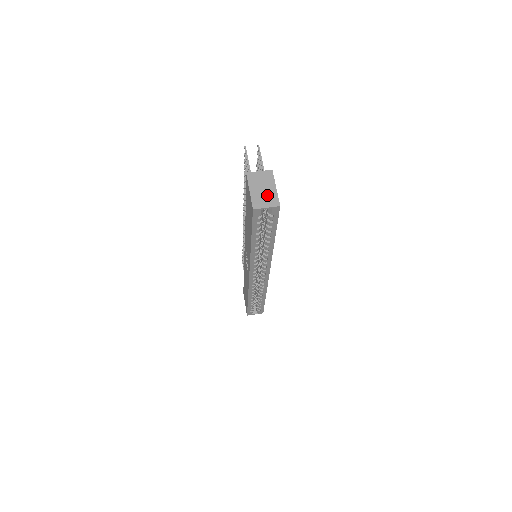
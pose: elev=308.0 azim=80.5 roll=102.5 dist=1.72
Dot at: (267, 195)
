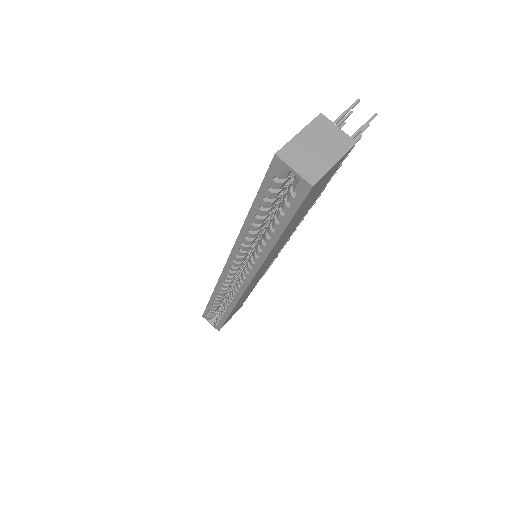
Dot at: (313, 159)
